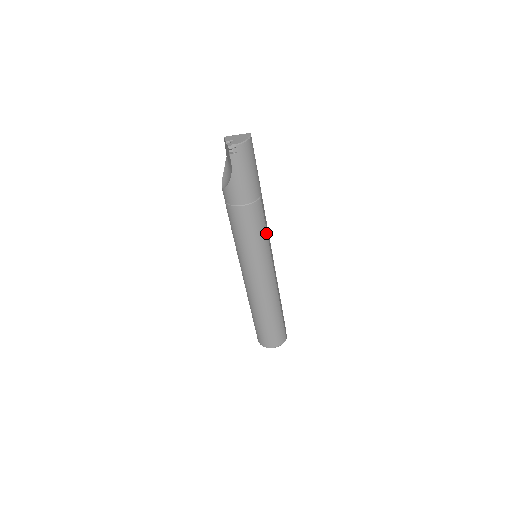
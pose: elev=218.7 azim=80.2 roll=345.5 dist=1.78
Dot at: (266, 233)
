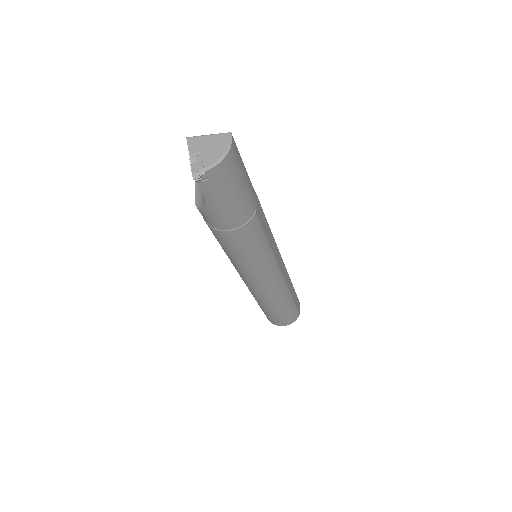
Dot at: (267, 244)
